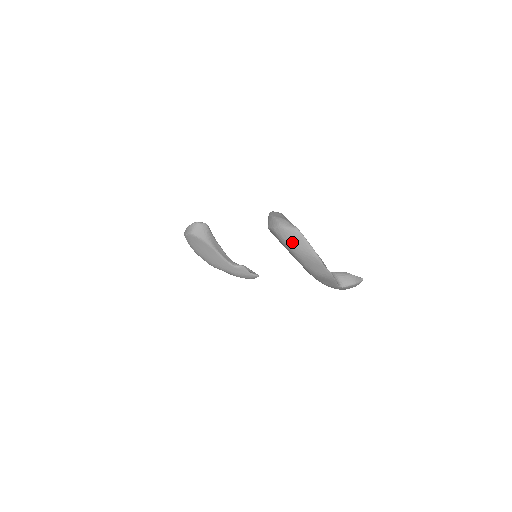
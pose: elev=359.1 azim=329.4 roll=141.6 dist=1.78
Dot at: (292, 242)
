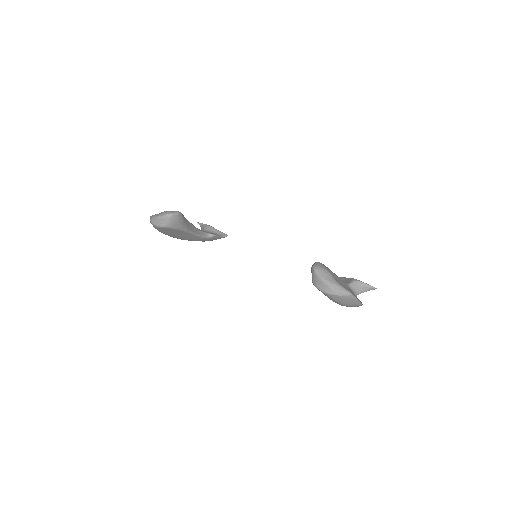
Dot at: (343, 302)
